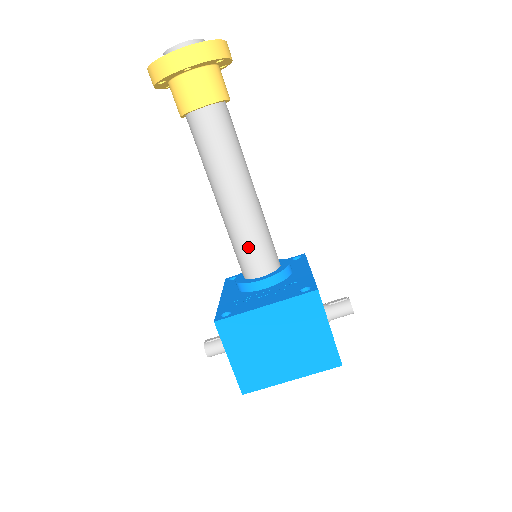
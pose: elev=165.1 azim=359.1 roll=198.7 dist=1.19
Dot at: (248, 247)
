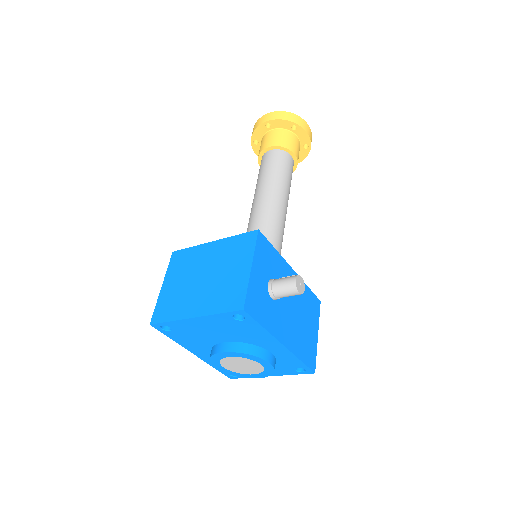
Dot at: occluded
